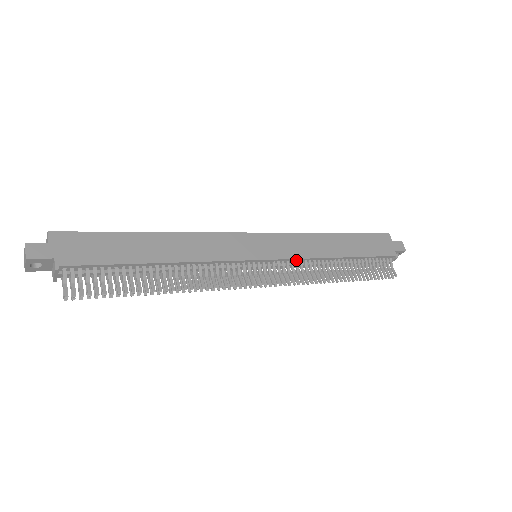
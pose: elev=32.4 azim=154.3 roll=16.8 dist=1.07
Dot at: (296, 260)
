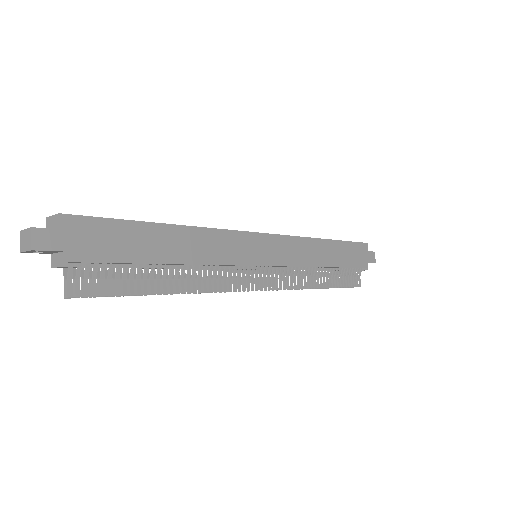
Dot at: (290, 266)
